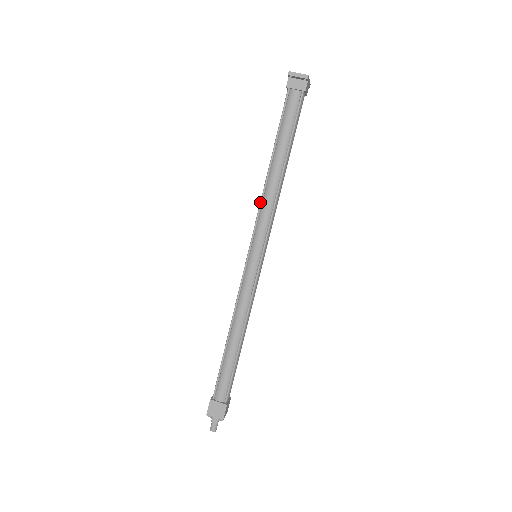
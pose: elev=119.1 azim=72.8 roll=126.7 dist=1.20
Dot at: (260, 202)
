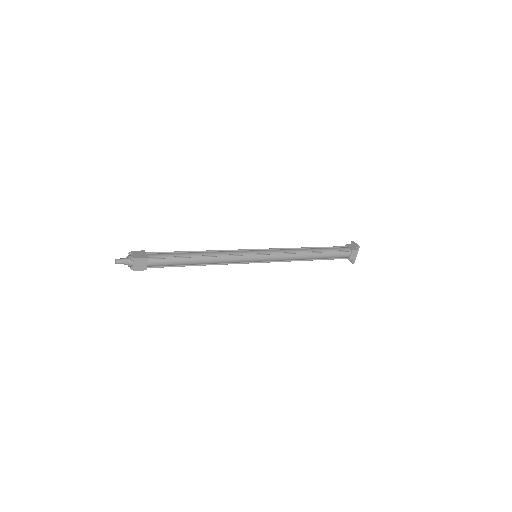
Dot at: (287, 248)
